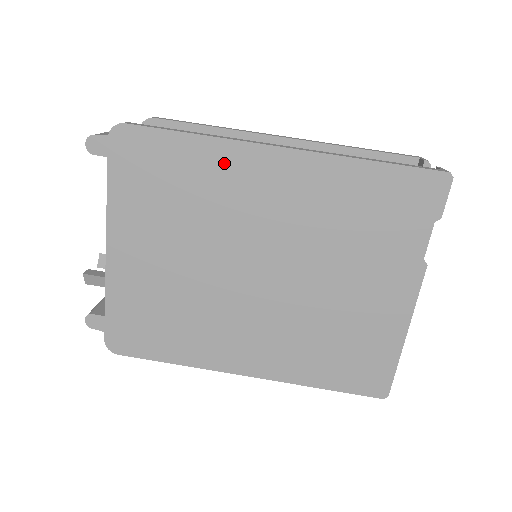
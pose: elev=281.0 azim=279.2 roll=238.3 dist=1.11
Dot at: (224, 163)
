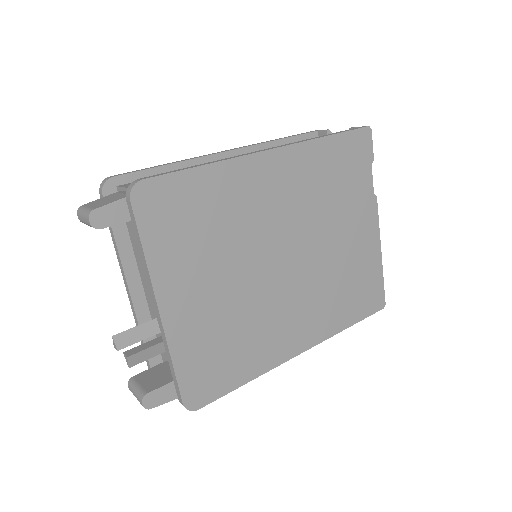
Dot at: (235, 180)
